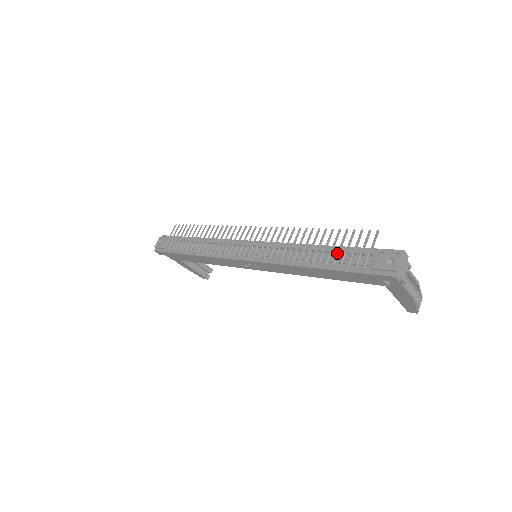
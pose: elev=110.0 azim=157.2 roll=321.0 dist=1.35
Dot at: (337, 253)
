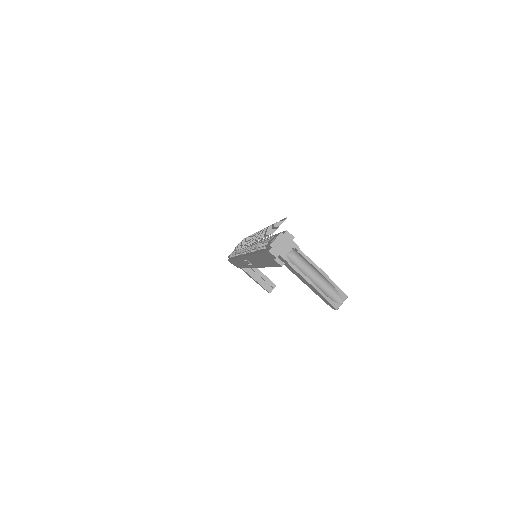
Dot at: (266, 240)
